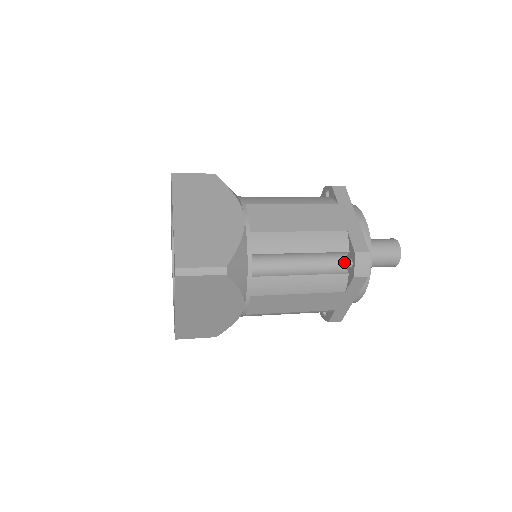
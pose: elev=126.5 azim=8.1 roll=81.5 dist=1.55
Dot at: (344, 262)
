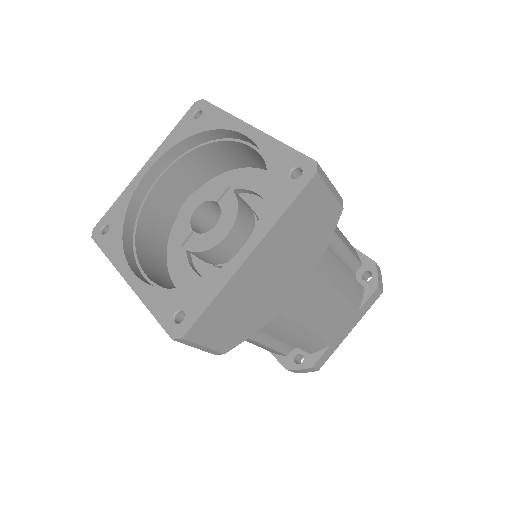
Dot at: occluded
